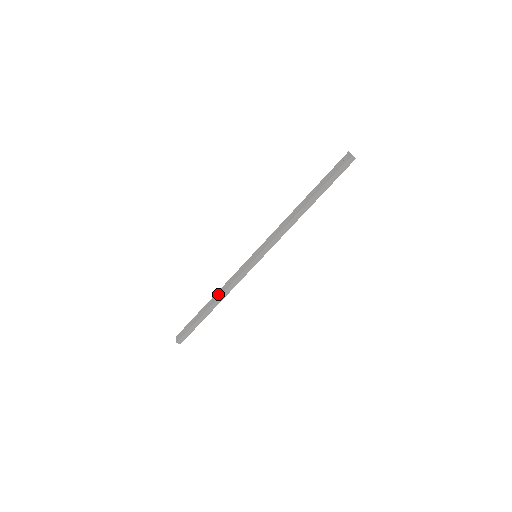
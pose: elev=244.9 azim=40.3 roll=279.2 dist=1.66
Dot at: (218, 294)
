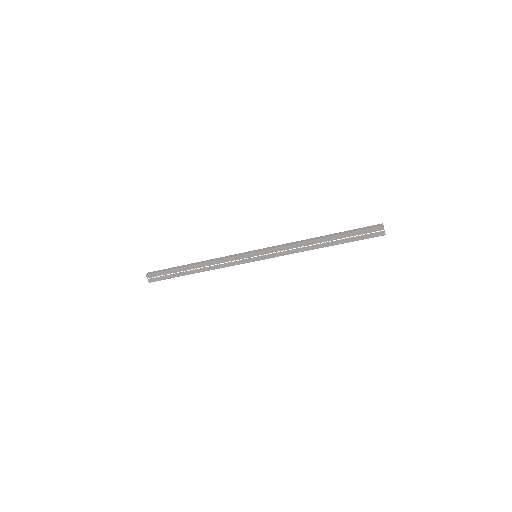
Dot at: (202, 262)
